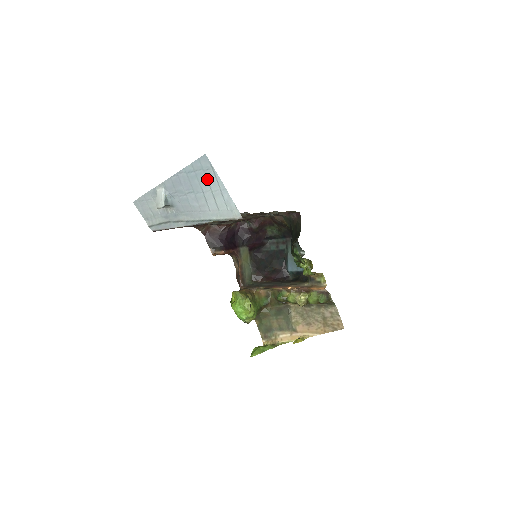
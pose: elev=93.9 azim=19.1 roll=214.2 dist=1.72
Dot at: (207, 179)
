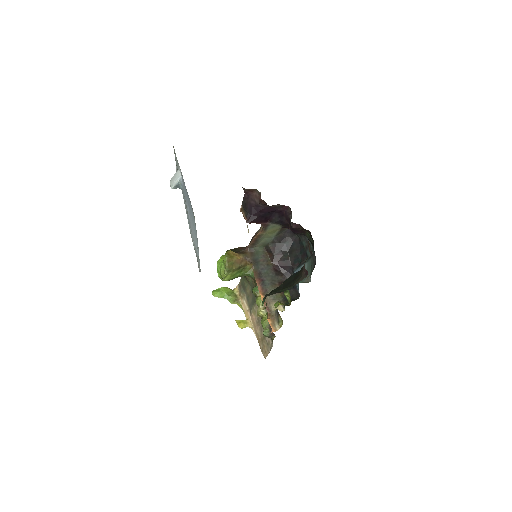
Dot at: (194, 224)
